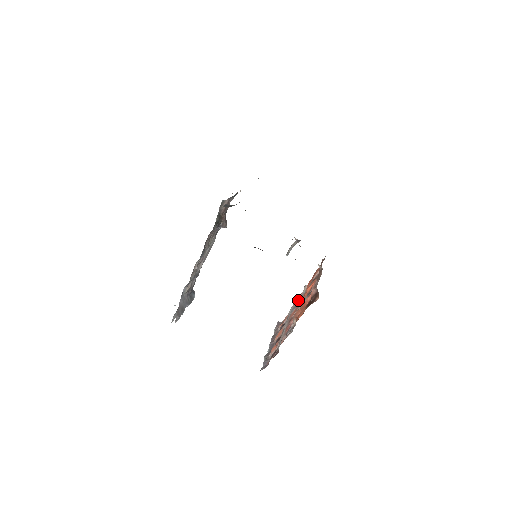
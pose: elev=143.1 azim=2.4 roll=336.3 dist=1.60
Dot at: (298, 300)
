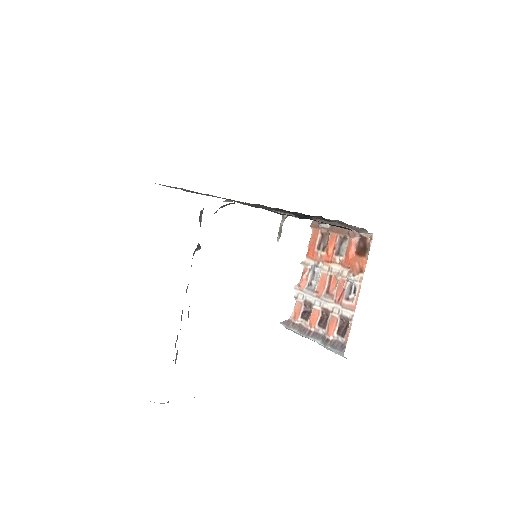
Dot at: (308, 278)
